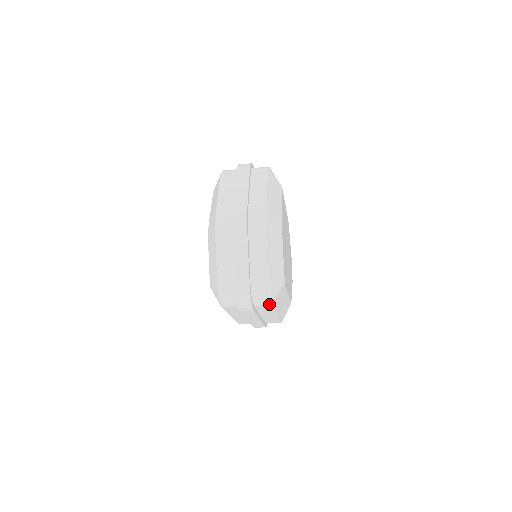
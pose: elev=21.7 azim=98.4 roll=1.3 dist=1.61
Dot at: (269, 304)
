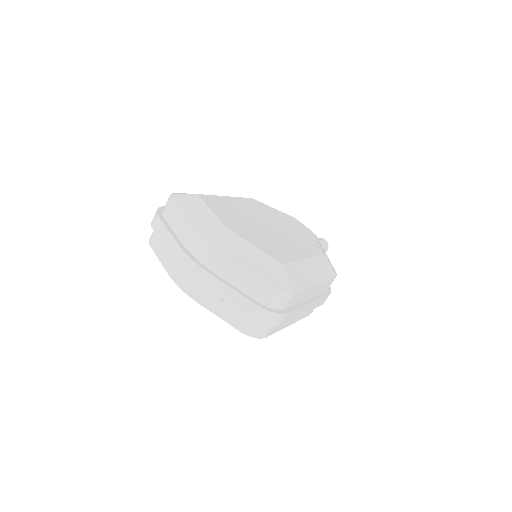
Dot at: (291, 296)
